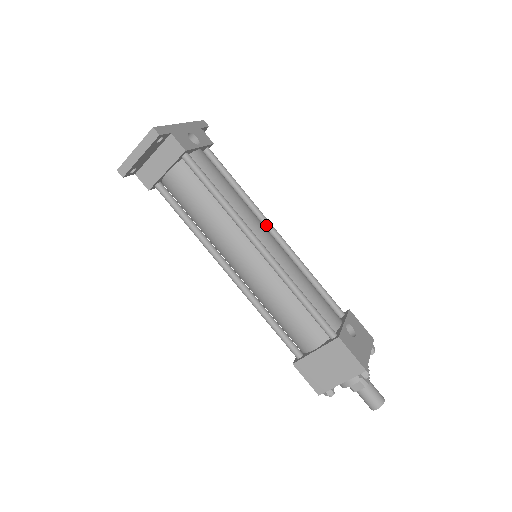
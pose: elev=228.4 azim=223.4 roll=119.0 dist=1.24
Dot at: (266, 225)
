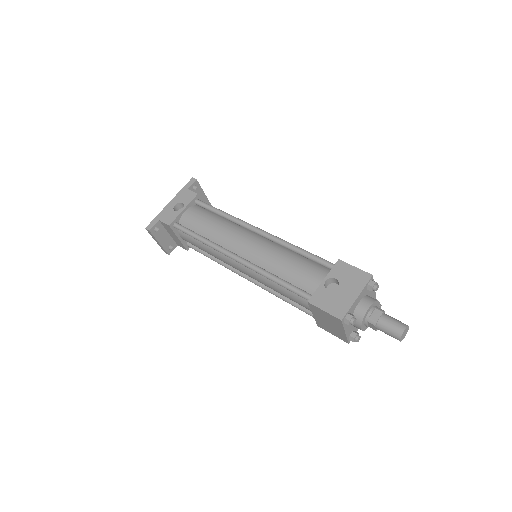
Dot at: (249, 230)
